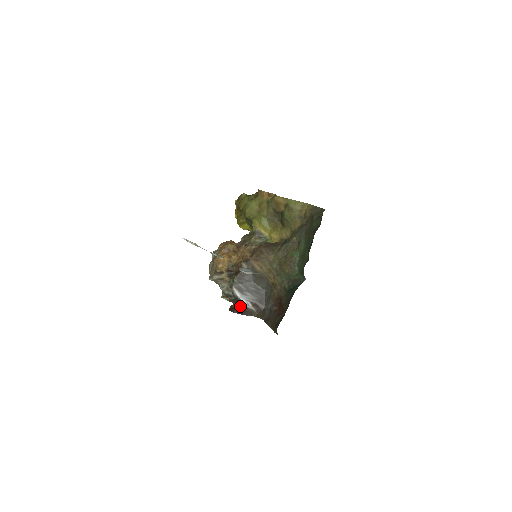
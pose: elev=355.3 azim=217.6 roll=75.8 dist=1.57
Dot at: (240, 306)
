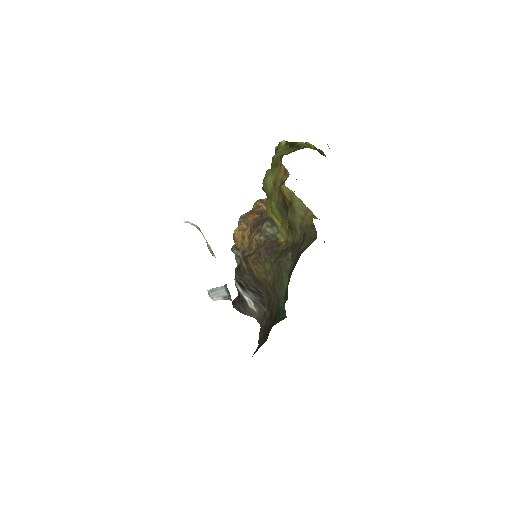
Dot at: (241, 303)
